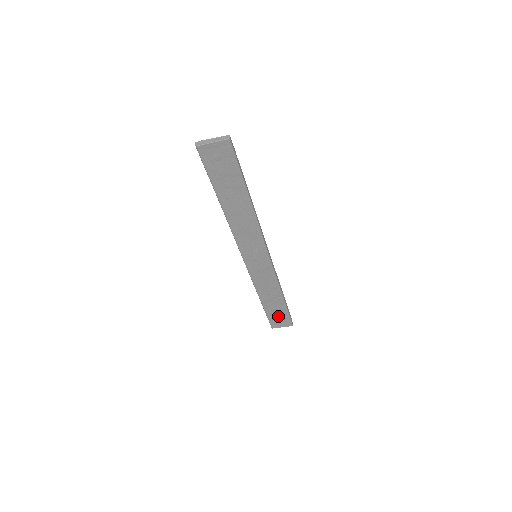
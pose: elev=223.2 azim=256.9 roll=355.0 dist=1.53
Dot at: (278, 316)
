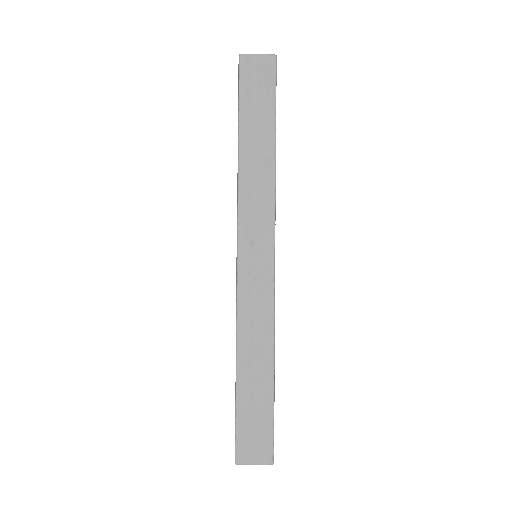
Dot at: (254, 425)
